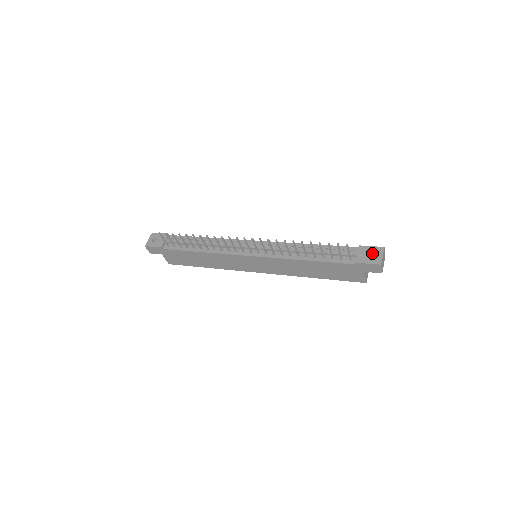
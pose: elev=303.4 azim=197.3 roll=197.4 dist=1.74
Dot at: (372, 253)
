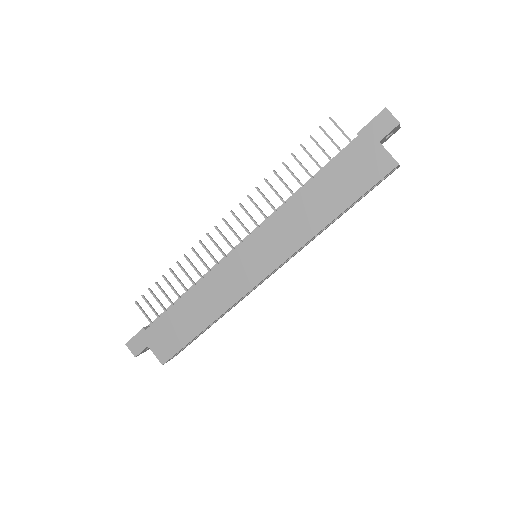
Dot at: occluded
